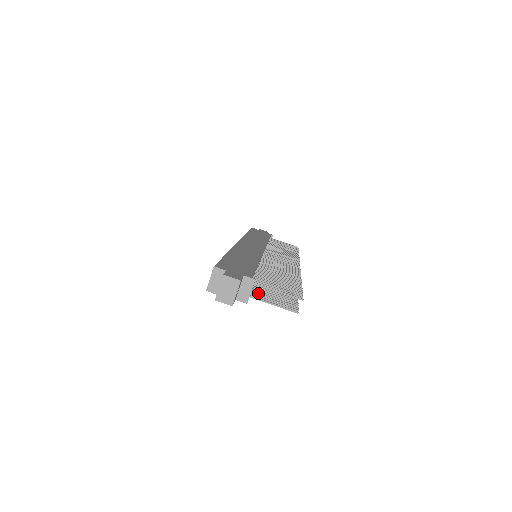
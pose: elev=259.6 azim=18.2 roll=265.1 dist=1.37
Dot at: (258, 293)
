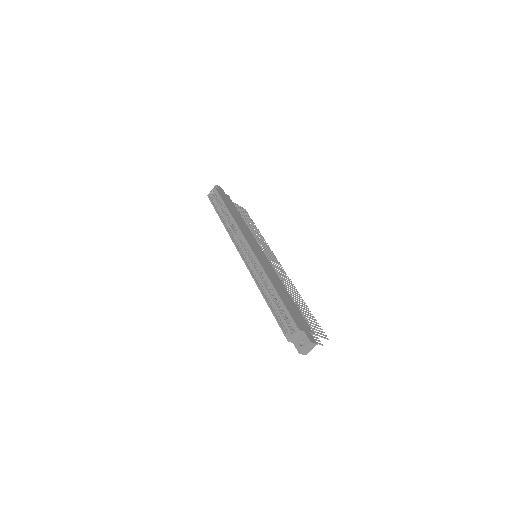
Dot at: occluded
